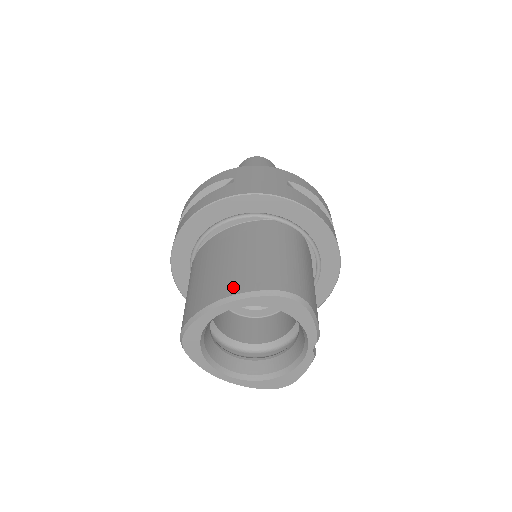
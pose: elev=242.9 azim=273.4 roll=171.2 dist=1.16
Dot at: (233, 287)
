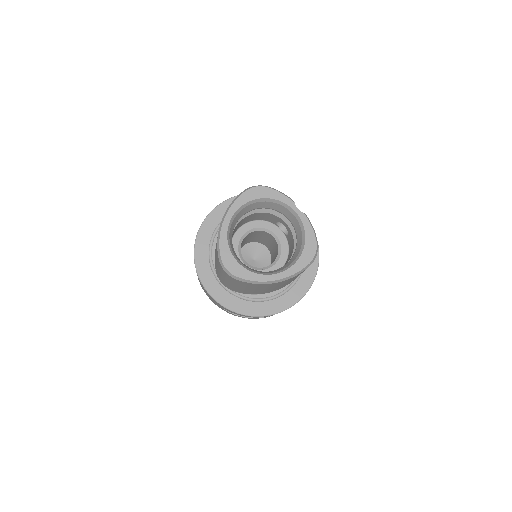
Dot at: occluded
